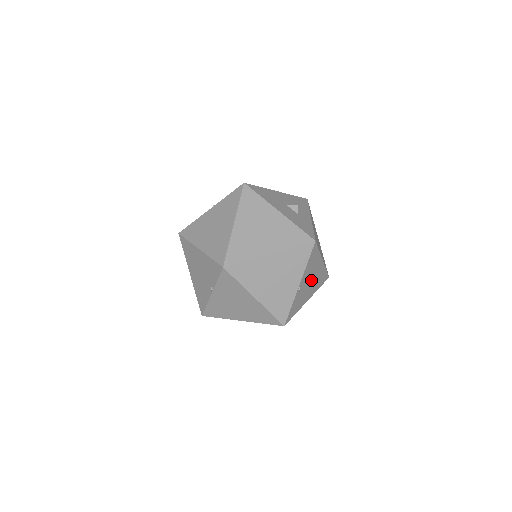
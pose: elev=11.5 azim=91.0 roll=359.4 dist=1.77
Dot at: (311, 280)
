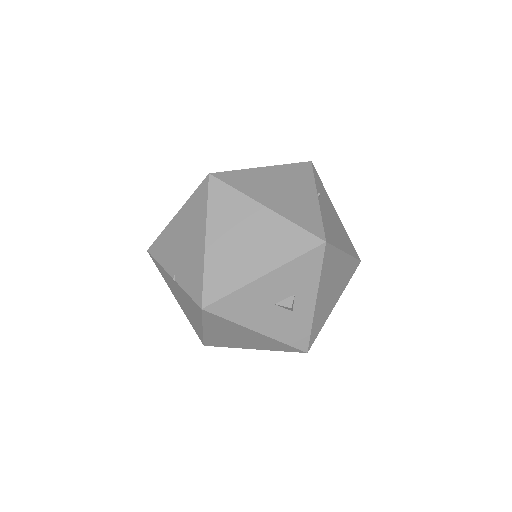
Dot at: occluded
